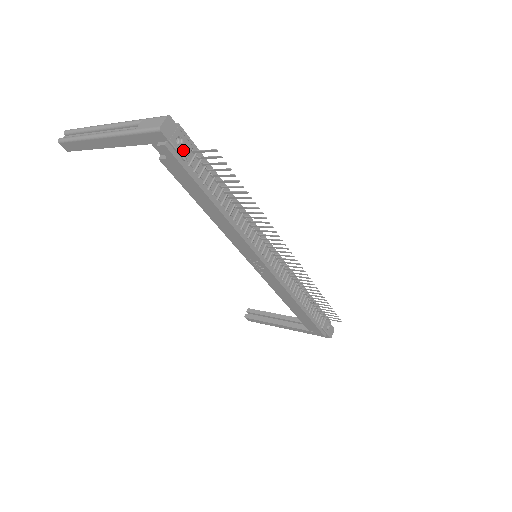
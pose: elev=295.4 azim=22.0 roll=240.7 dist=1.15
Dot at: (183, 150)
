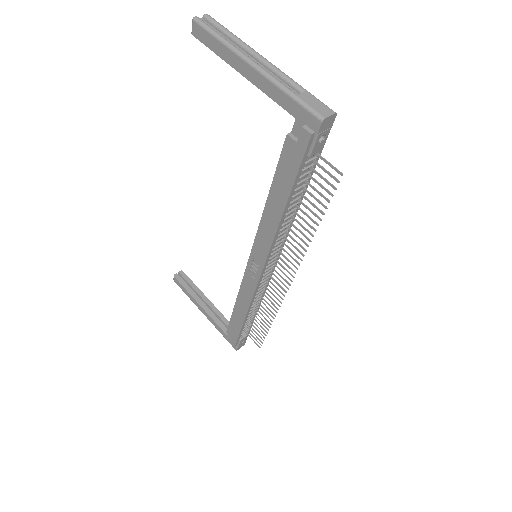
Dot at: (316, 148)
